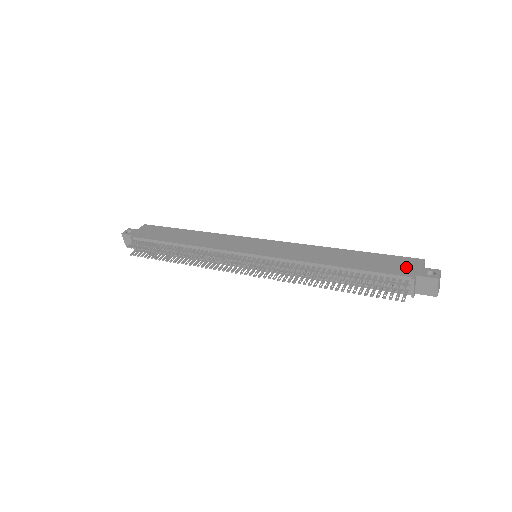
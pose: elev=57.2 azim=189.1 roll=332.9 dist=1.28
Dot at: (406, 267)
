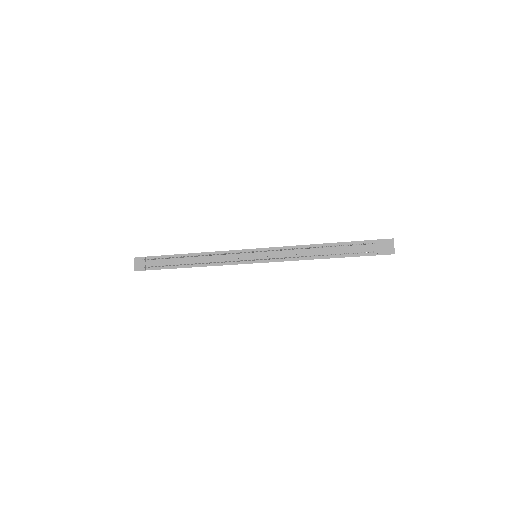
Dot at: occluded
